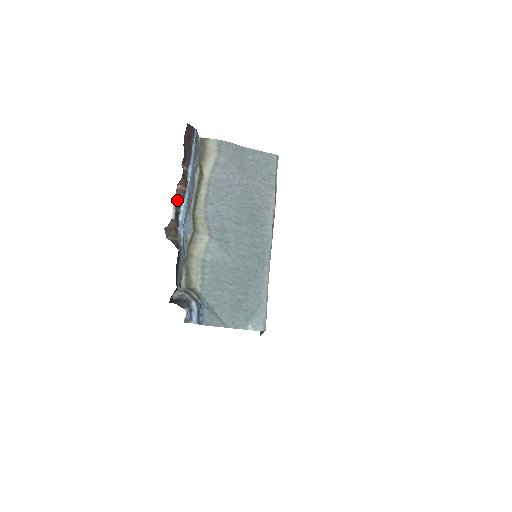
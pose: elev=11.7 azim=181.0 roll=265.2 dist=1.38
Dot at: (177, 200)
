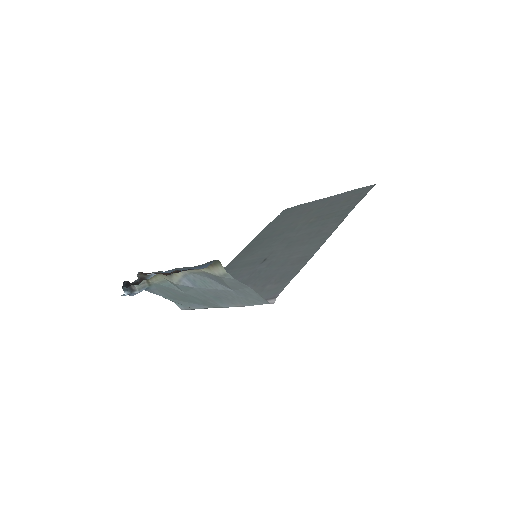
Dot at: (158, 272)
